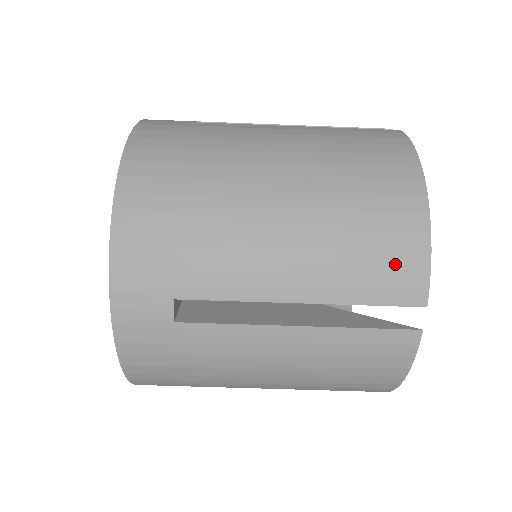
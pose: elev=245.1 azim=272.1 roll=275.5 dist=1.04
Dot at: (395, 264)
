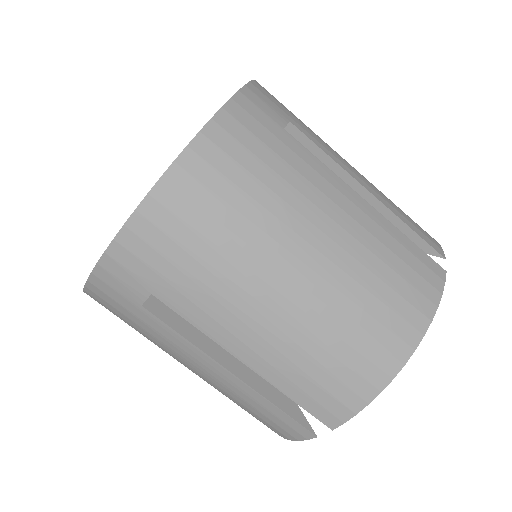
Dot at: (335, 393)
